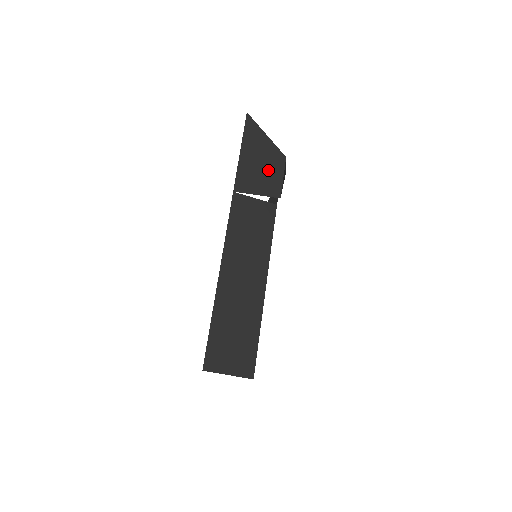
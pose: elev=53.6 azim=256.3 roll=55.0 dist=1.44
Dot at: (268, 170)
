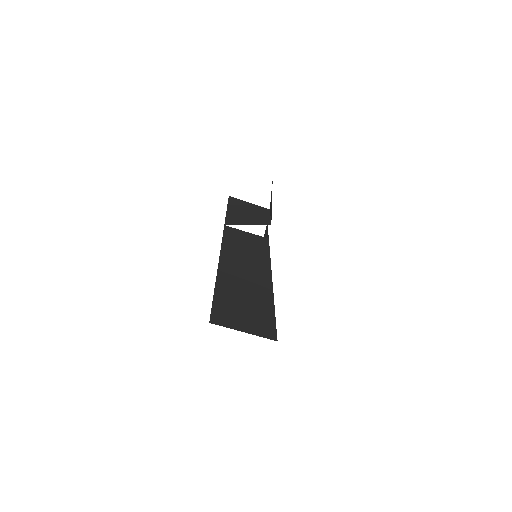
Dot at: (255, 215)
